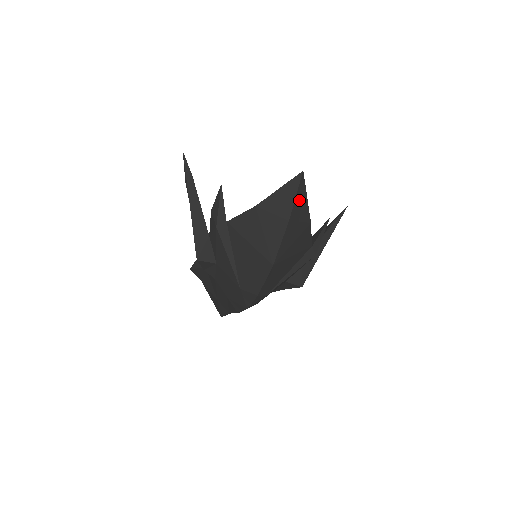
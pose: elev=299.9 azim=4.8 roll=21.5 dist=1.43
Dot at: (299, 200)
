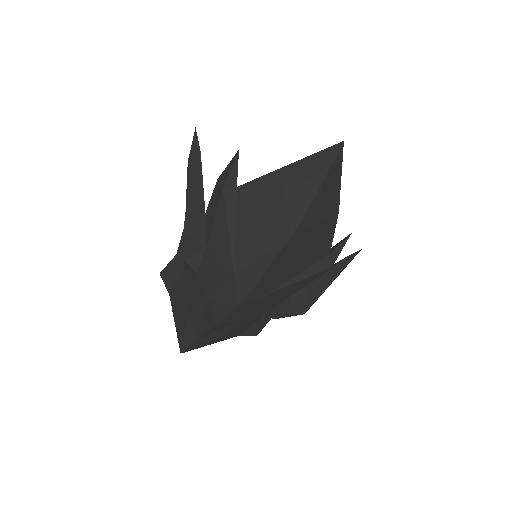
Dot at: (334, 172)
